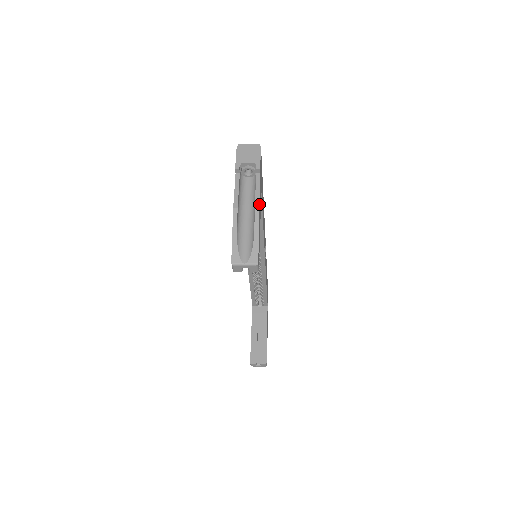
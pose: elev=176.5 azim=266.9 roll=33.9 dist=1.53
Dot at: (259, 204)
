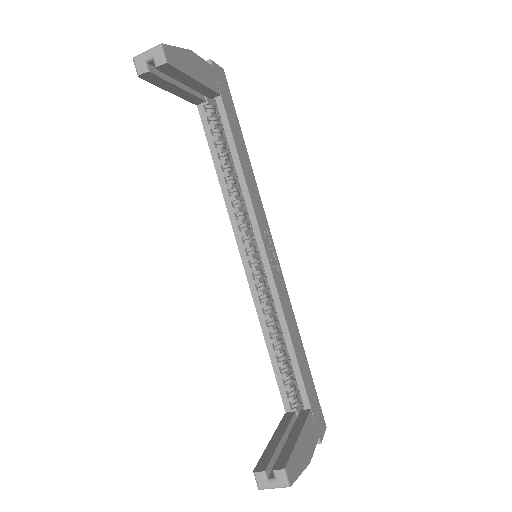
Dot at: (194, 54)
